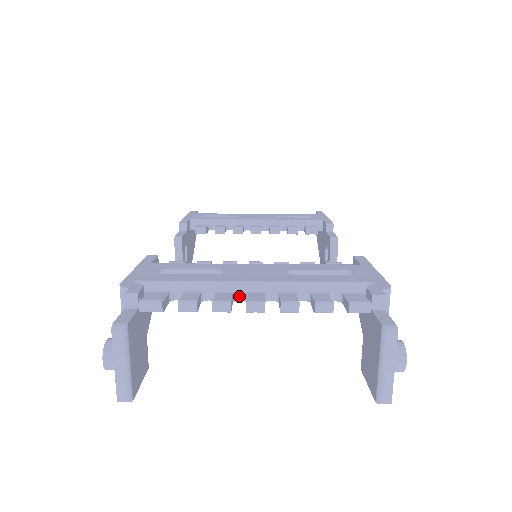
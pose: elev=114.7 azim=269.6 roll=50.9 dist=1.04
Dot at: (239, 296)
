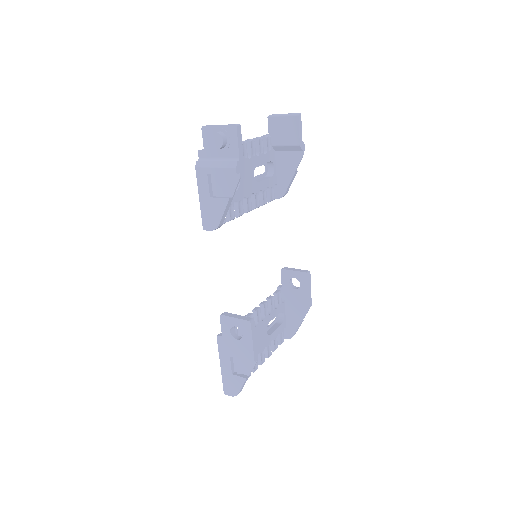
Dot at: occluded
